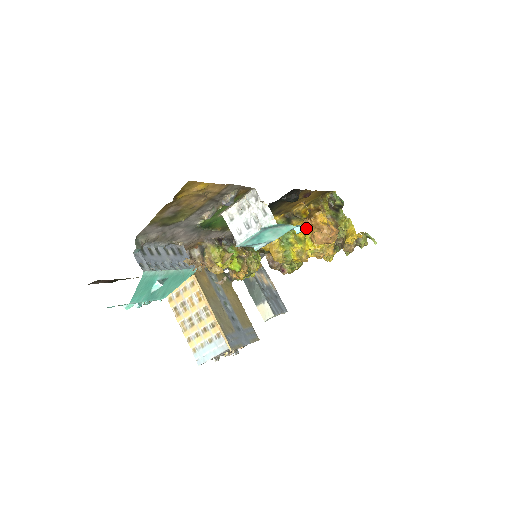
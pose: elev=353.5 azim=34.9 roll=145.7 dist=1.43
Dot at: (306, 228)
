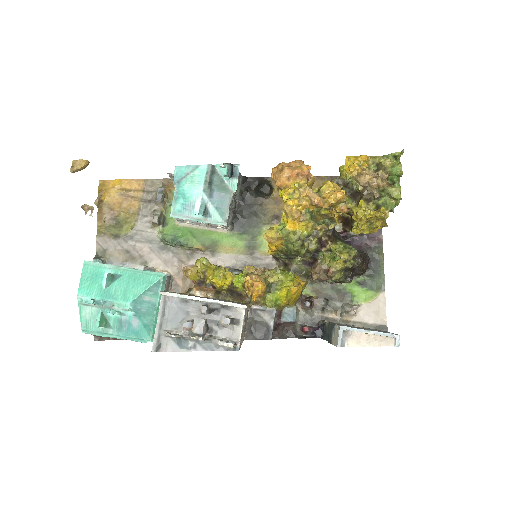
Dot at: occluded
